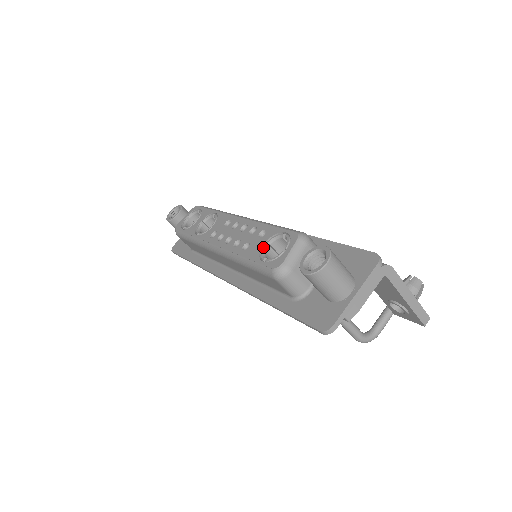
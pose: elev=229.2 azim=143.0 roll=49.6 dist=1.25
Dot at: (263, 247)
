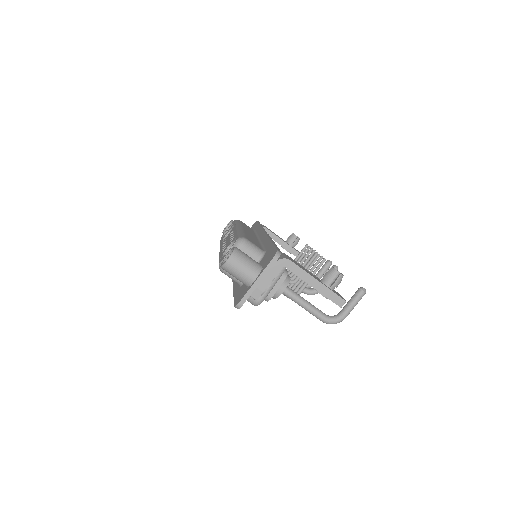
Dot at: (226, 249)
